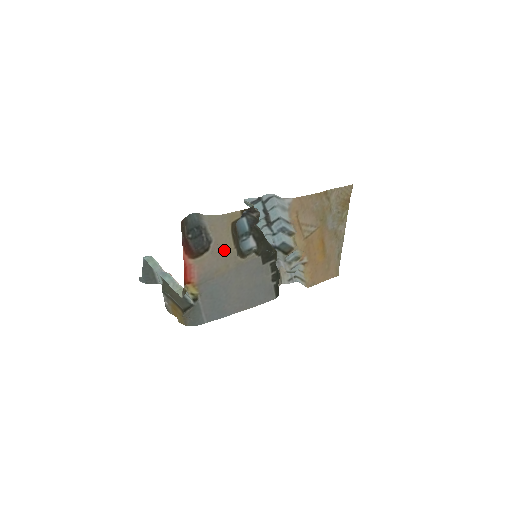
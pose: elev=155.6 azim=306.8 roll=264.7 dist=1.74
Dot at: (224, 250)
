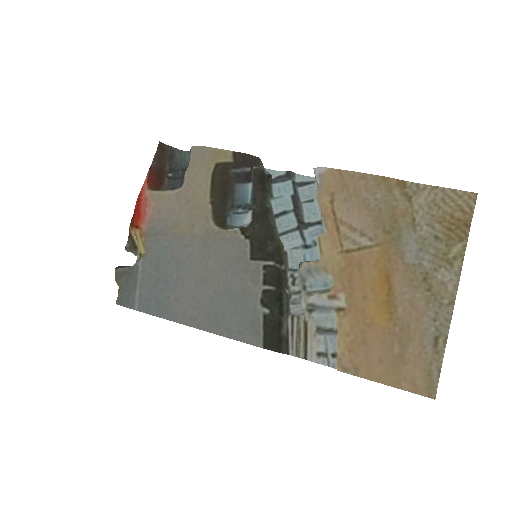
Dot at: (194, 199)
